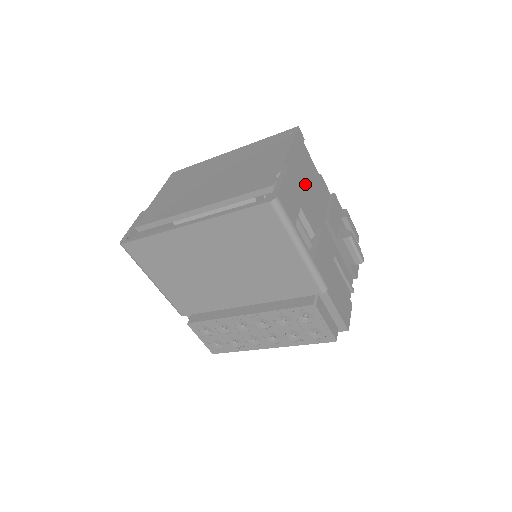
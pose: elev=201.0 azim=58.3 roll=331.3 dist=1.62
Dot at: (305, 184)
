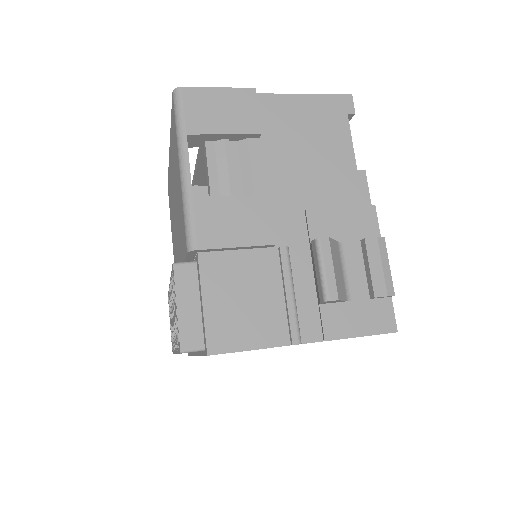
Dot at: (295, 144)
